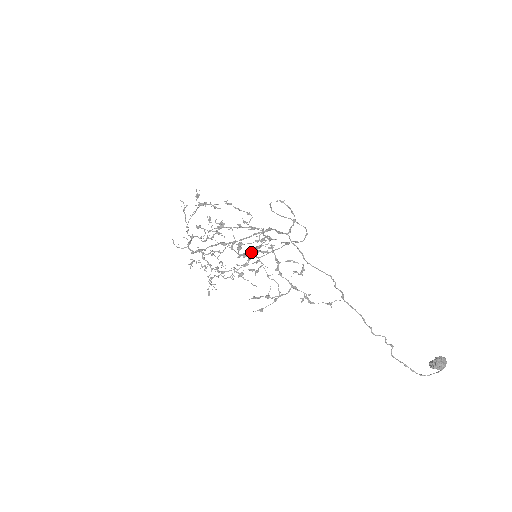
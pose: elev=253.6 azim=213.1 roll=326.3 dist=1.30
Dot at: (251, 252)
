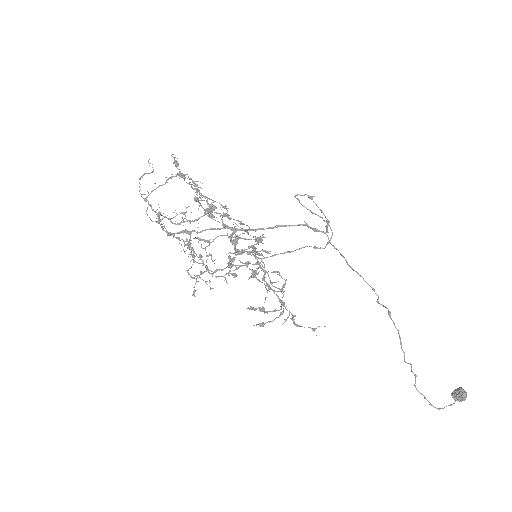
Dot at: occluded
